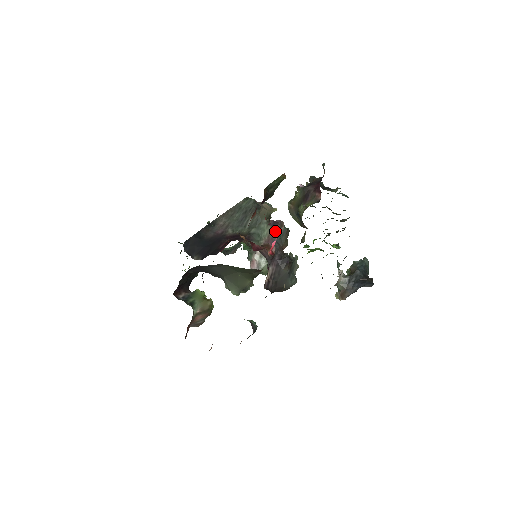
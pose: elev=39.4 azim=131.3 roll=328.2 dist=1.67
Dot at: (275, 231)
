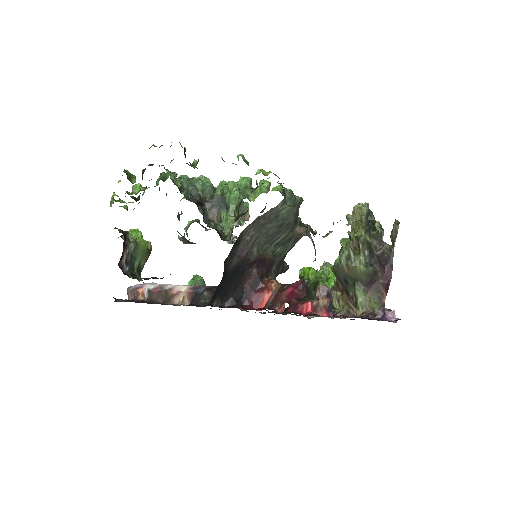
Dot at: occluded
